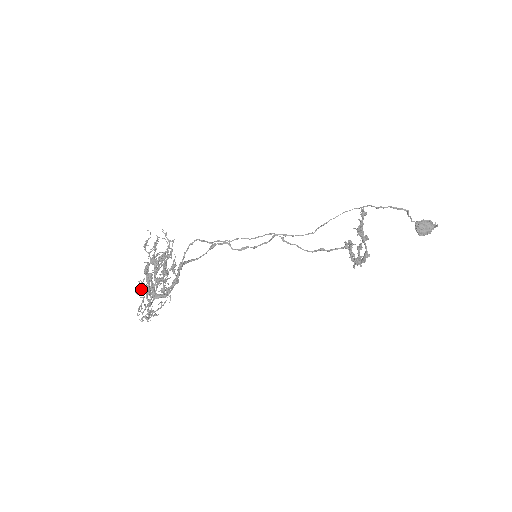
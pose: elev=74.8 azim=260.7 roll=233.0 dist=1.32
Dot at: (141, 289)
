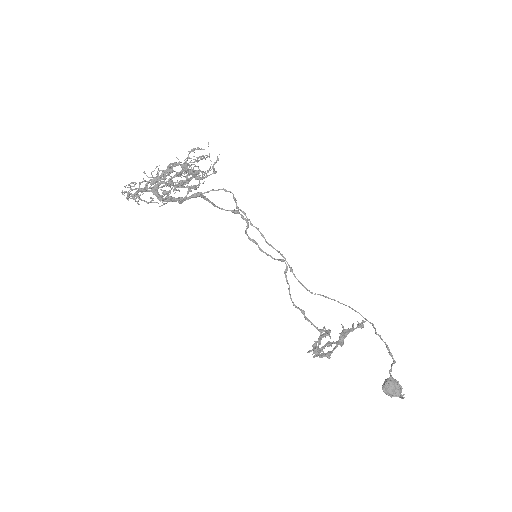
Dot at: (151, 173)
